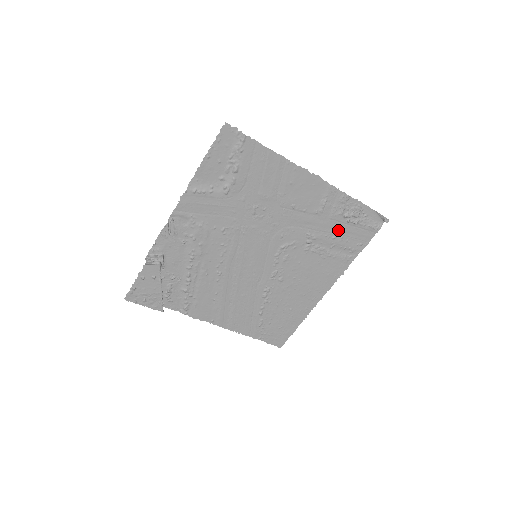
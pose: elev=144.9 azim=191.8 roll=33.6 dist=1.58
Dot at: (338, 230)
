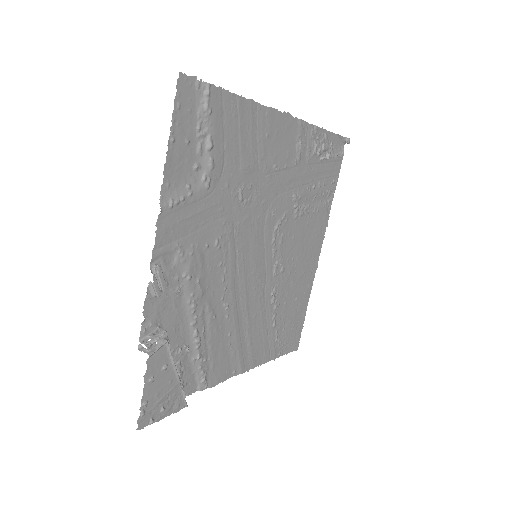
Dot at: (315, 175)
